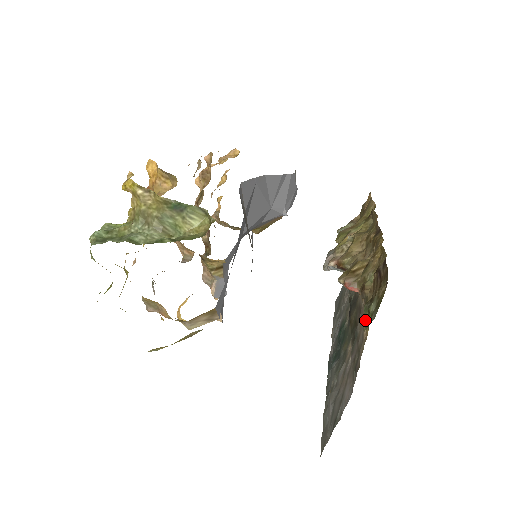
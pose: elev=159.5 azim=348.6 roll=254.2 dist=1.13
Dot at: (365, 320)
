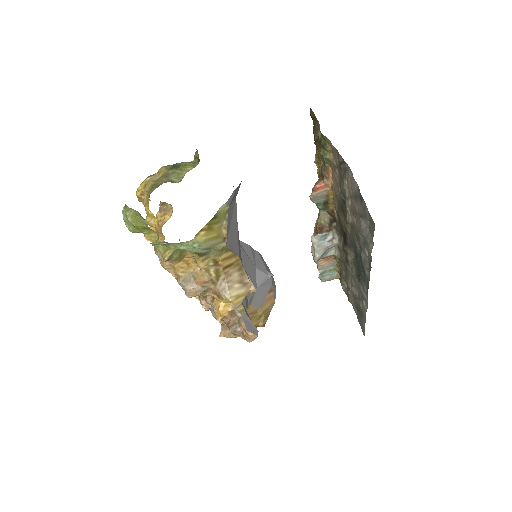
Dot at: (328, 158)
